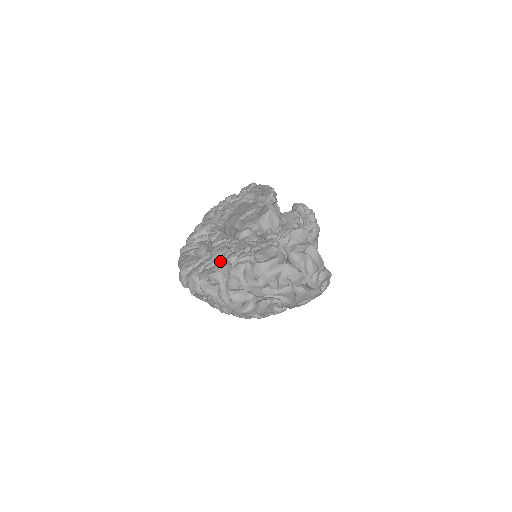
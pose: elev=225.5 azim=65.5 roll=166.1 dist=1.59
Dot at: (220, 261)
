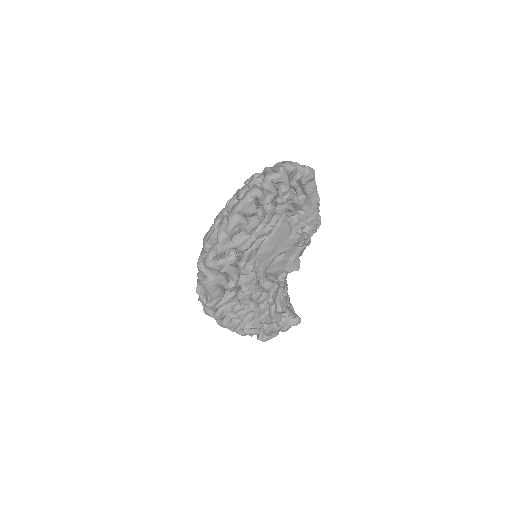
Dot at: (243, 320)
